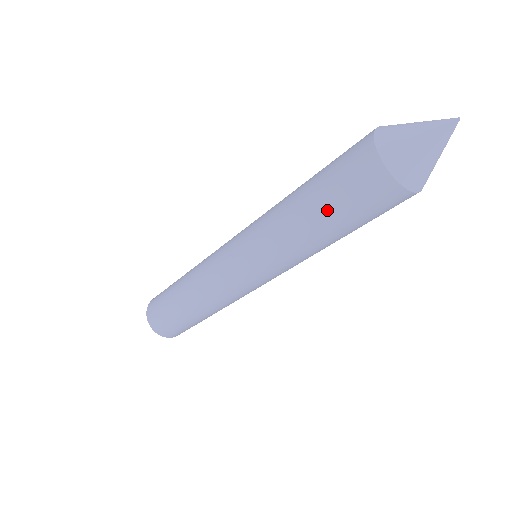
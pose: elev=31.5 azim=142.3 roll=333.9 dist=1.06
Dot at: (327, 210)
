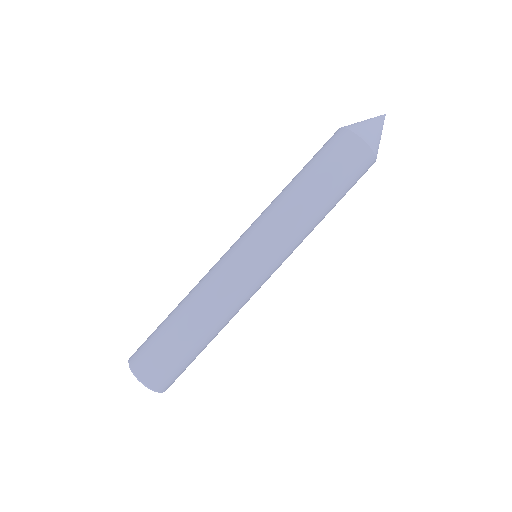
Dot at: (331, 182)
